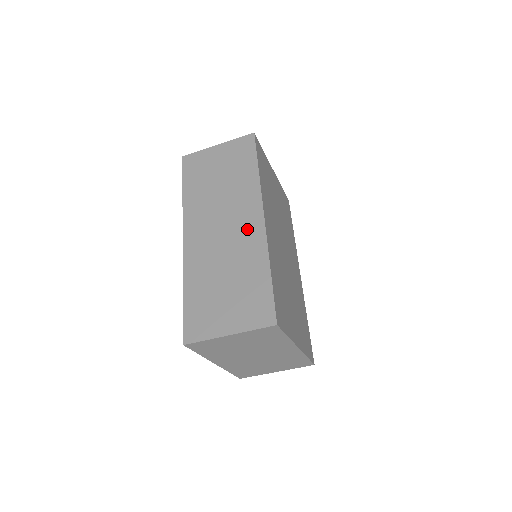
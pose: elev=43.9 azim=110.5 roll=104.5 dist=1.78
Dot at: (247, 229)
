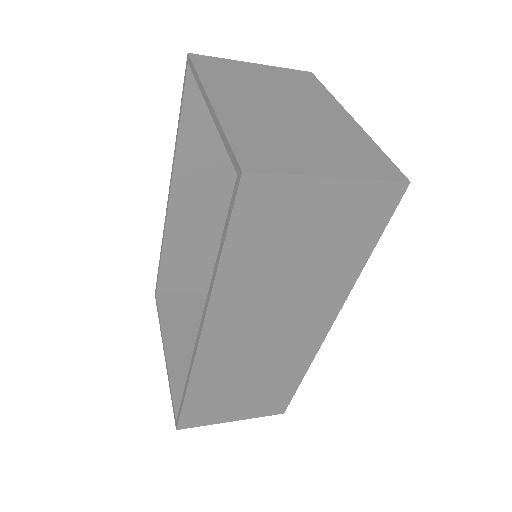
Dot at: (302, 338)
